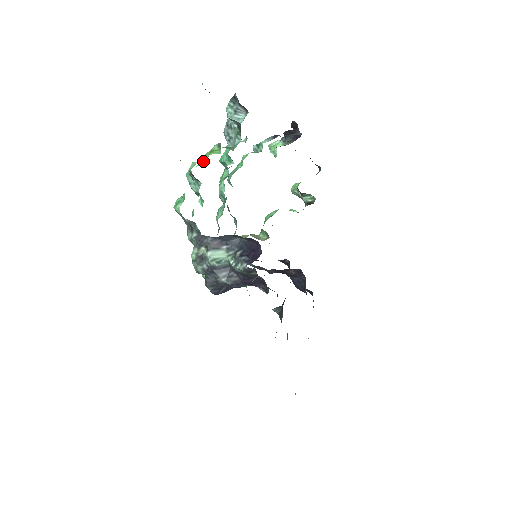
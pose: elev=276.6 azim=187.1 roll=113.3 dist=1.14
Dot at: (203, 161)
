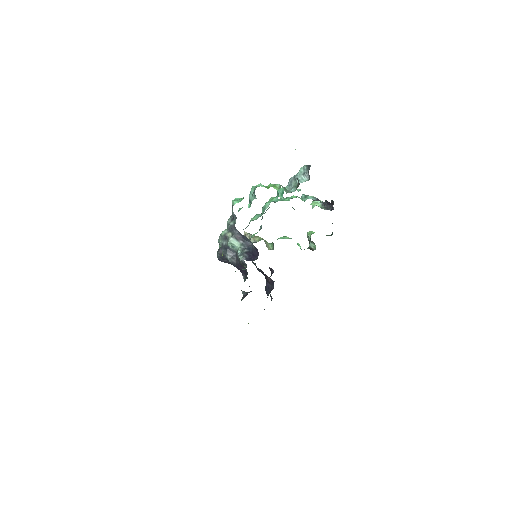
Dot at: (267, 186)
